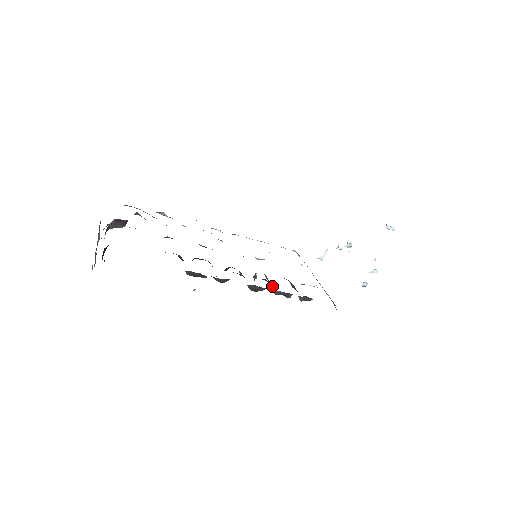
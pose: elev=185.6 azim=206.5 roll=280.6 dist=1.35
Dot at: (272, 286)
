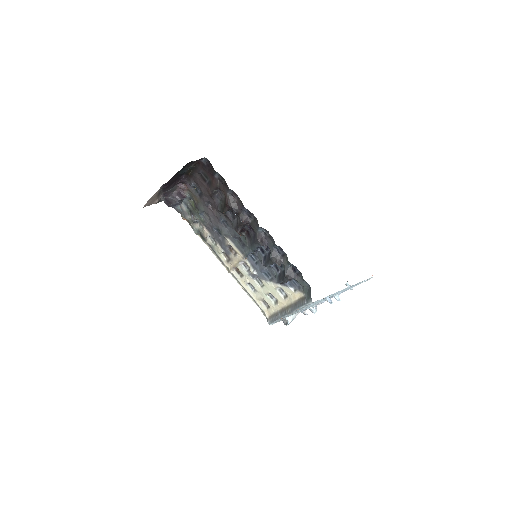
Dot at: (268, 257)
